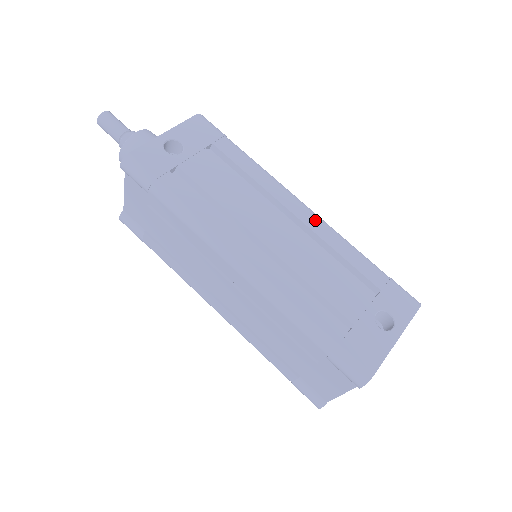
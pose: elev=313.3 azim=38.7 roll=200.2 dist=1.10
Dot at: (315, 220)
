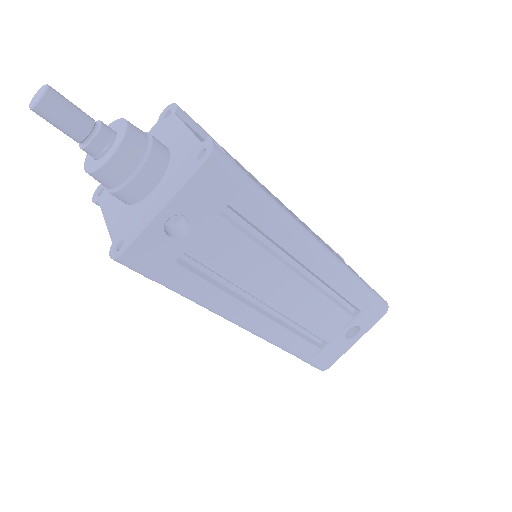
Dot at: (327, 267)
